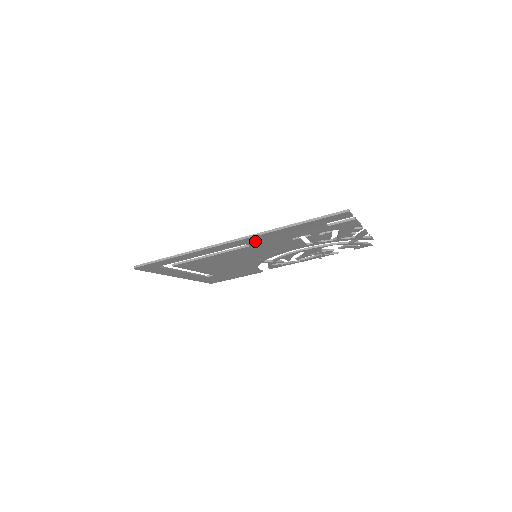
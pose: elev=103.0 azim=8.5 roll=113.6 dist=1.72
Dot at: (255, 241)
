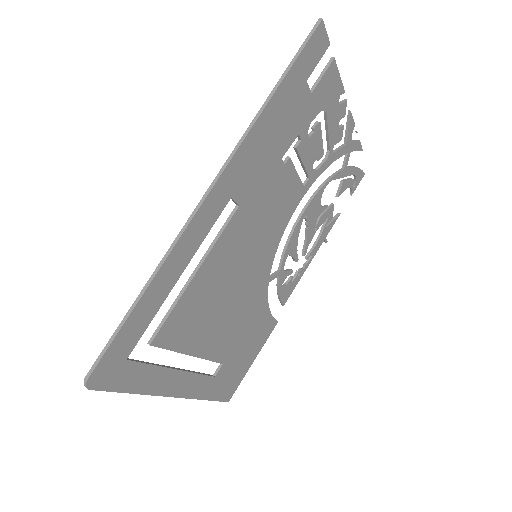
Dot at: (240, 181)
